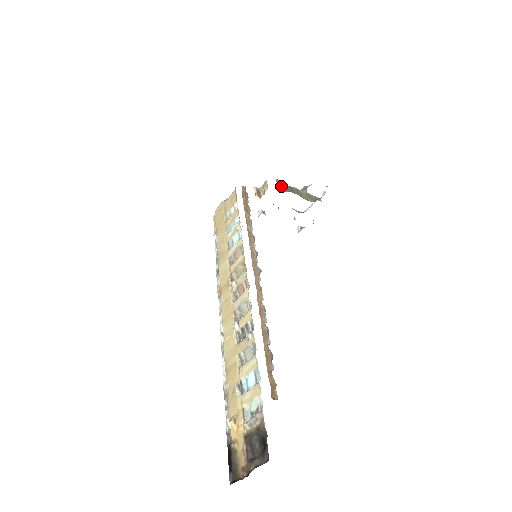
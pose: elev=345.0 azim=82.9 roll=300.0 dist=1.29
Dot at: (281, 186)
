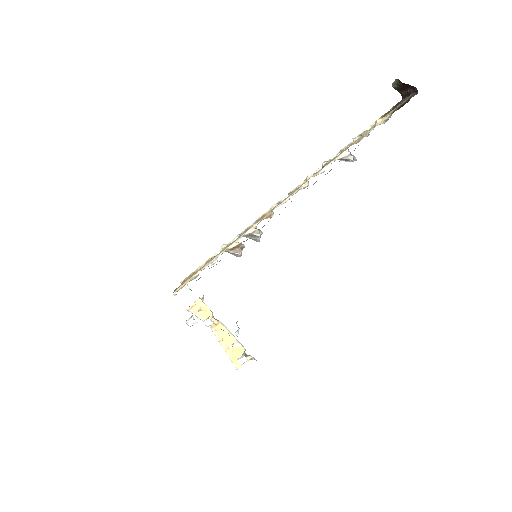
Dot at: occluded
